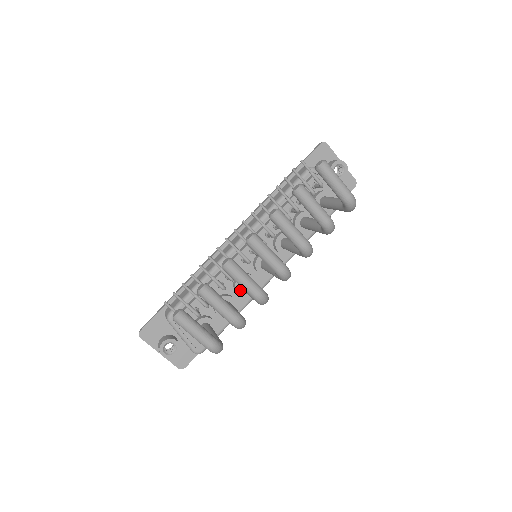
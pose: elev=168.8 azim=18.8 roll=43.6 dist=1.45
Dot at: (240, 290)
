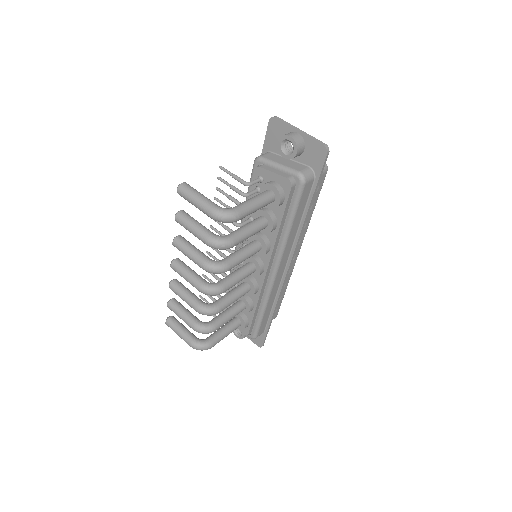
Dot at: occluded
